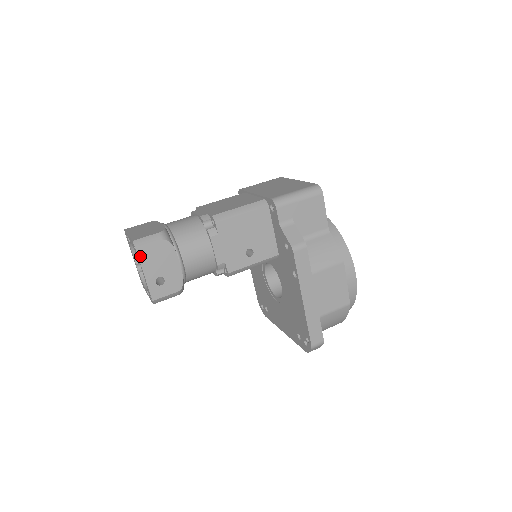
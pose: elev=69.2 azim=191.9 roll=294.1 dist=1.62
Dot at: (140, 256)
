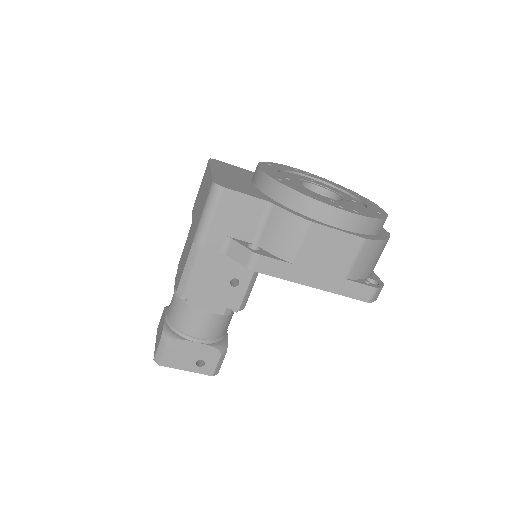
Dot at: (168, 365)
